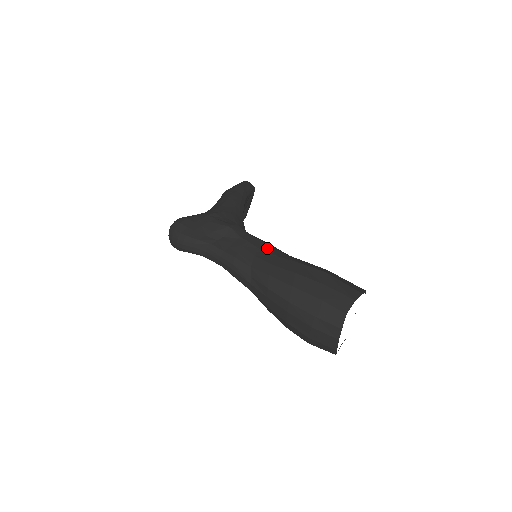
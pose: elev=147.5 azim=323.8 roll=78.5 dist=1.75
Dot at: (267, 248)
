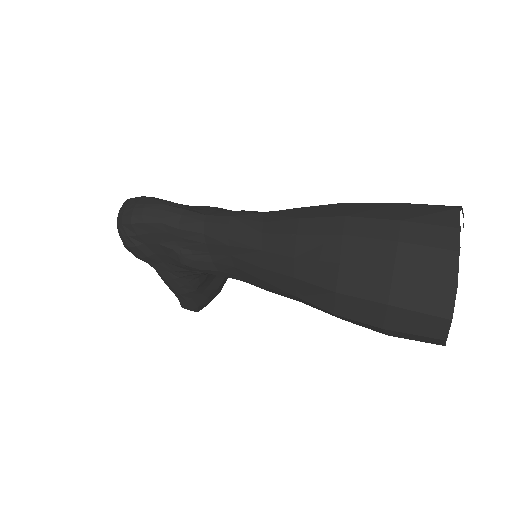
Dot at: occluded
